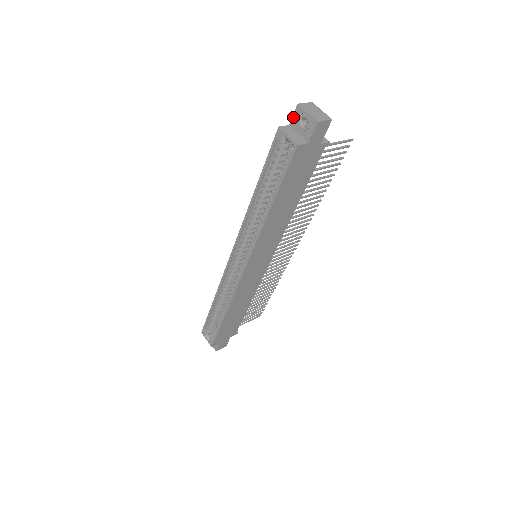
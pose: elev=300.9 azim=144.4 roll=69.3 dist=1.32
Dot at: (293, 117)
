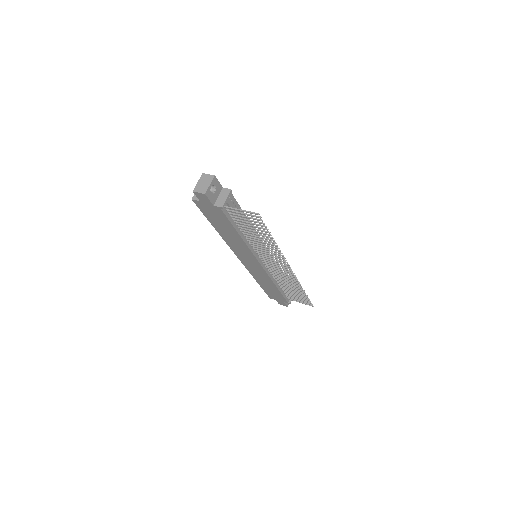
Dot at: occluded
